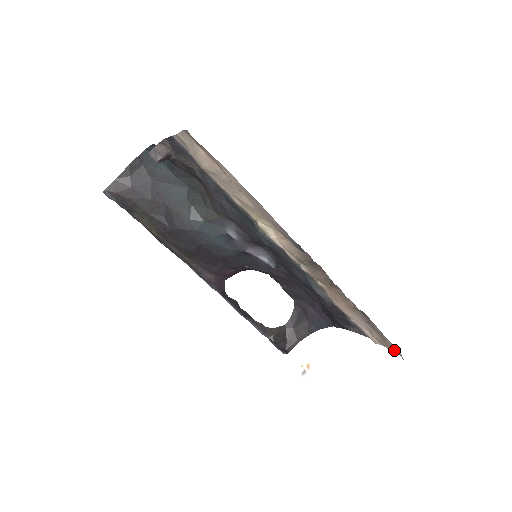
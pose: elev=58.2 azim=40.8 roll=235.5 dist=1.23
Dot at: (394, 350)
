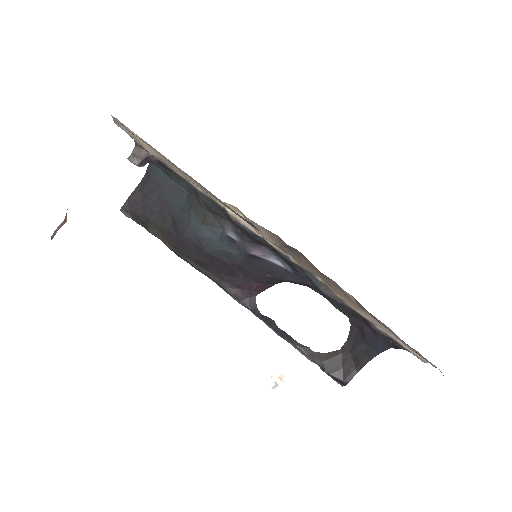
Dot at: occluded
